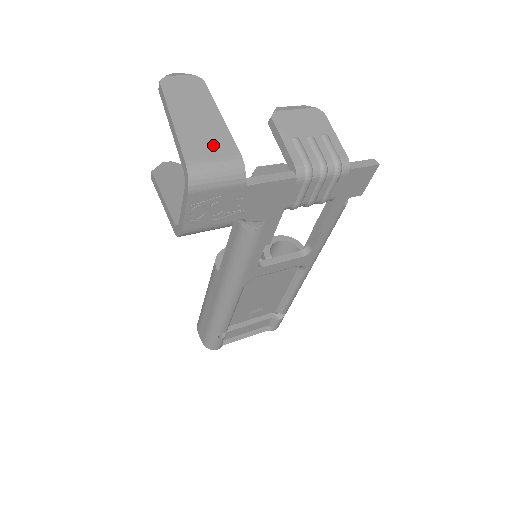
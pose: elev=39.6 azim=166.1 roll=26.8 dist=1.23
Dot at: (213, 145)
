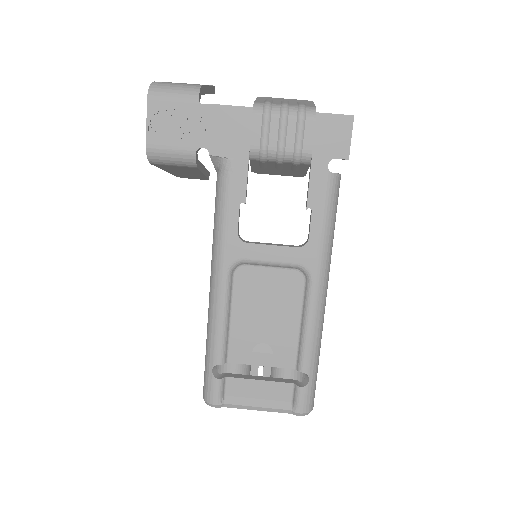
Dot at: occluded
